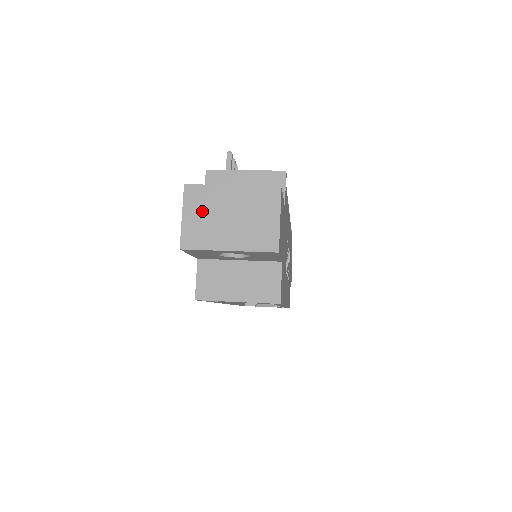
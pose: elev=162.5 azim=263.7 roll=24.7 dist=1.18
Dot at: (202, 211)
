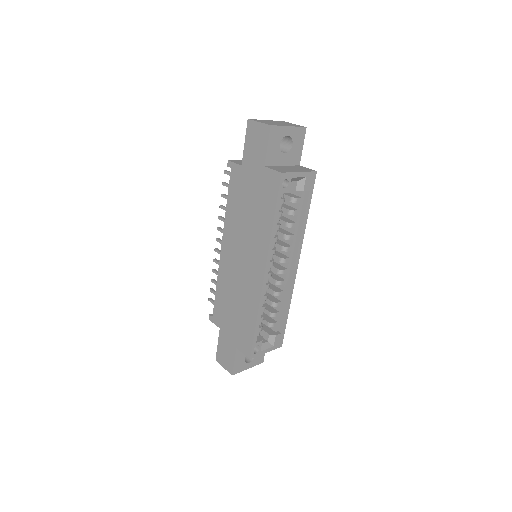
Dot at: (265, 122)
